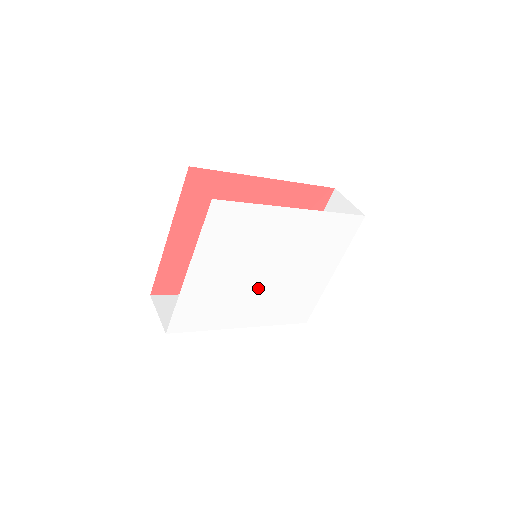
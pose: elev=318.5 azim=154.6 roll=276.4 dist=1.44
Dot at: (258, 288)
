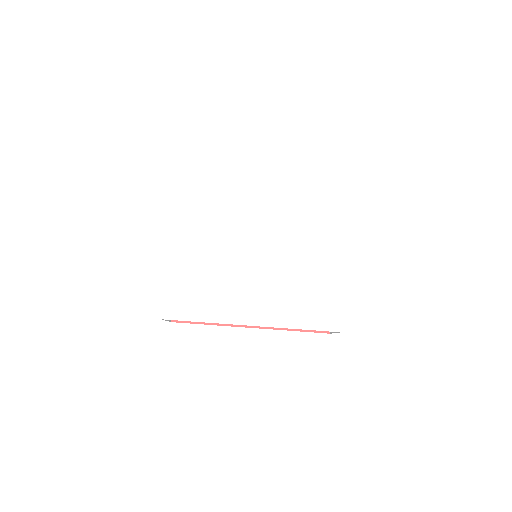
Dot at: (252, 270)
